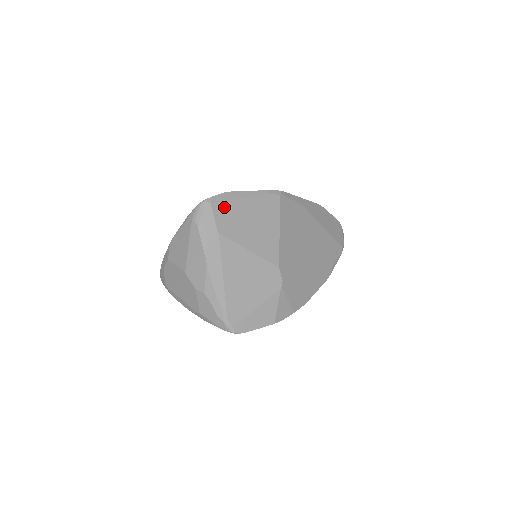
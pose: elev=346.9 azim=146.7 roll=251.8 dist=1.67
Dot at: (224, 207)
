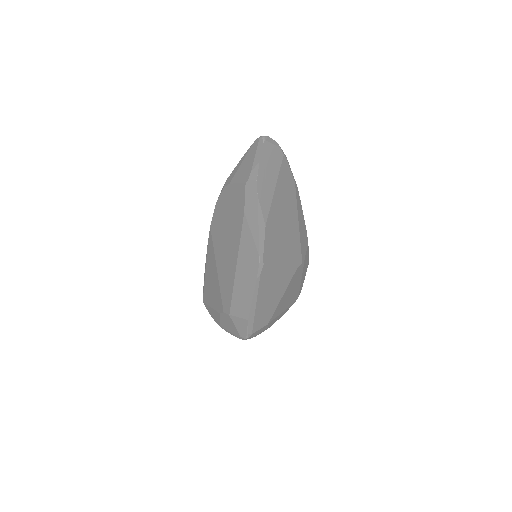
Dot at: (257, 322)
